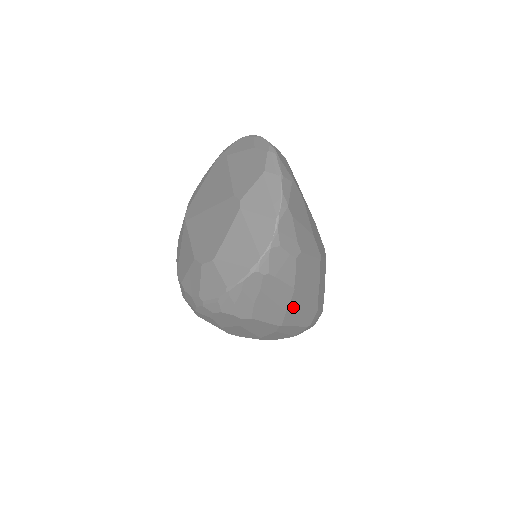
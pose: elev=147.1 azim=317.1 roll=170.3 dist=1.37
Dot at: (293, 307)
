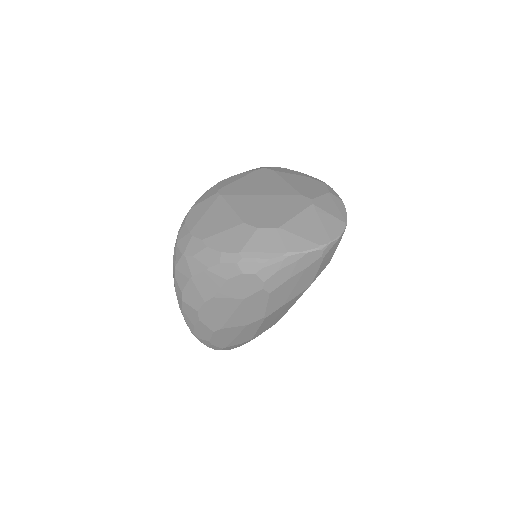
Dot at: (287, 305)
